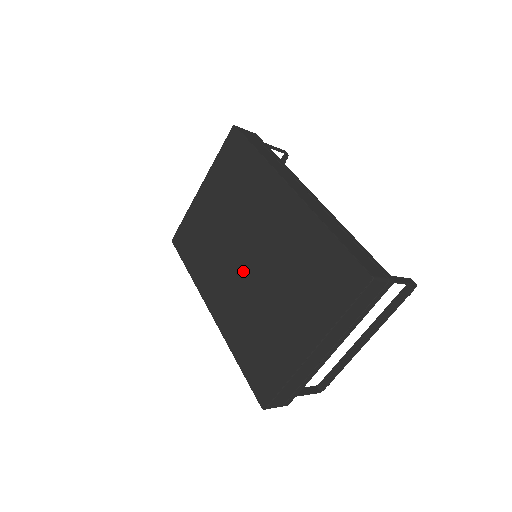
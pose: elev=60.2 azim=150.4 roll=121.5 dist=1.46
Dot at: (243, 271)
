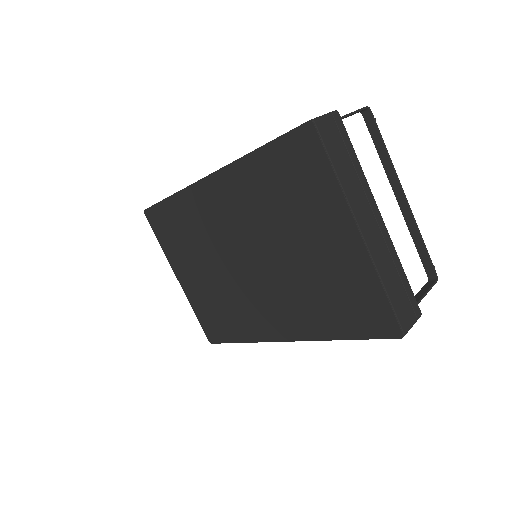
Dot at: (260, 276)
